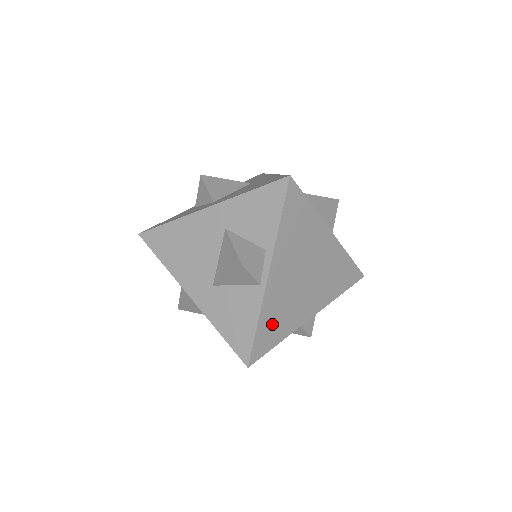
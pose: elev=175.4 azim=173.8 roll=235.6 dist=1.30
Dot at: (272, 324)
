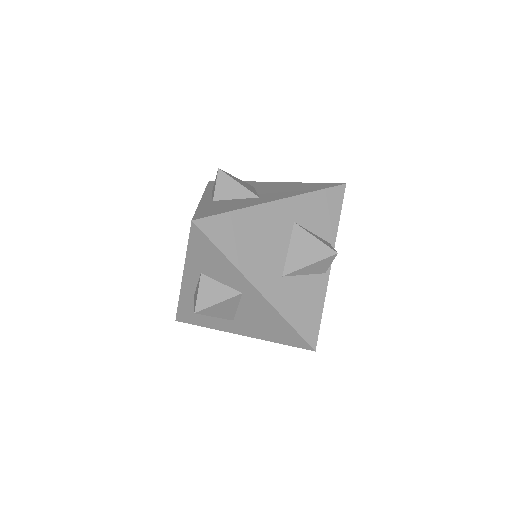
Dot at: occluded
